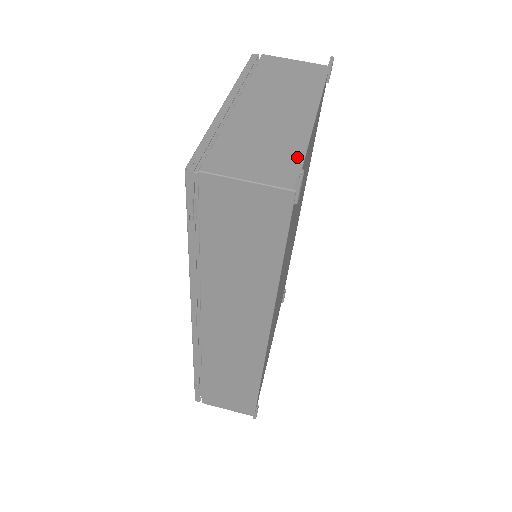
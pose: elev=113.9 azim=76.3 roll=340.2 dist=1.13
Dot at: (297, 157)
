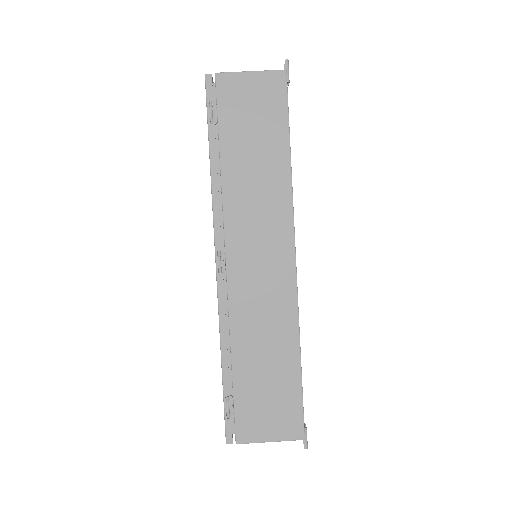
Dot at: occluded
